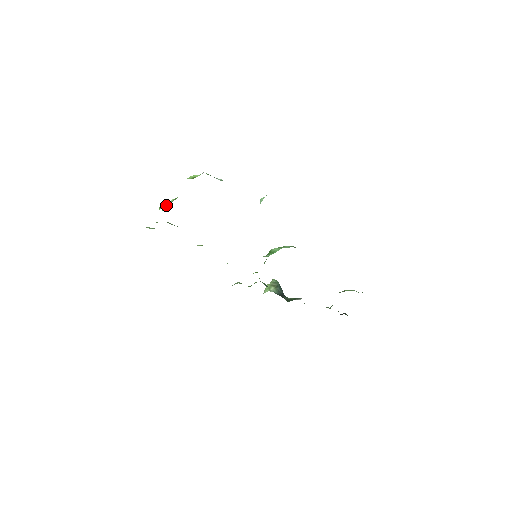
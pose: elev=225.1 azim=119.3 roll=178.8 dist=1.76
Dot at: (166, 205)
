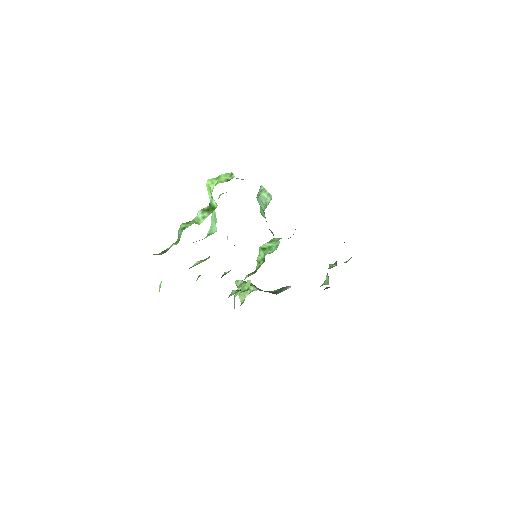
Dot at: (201, 218)
